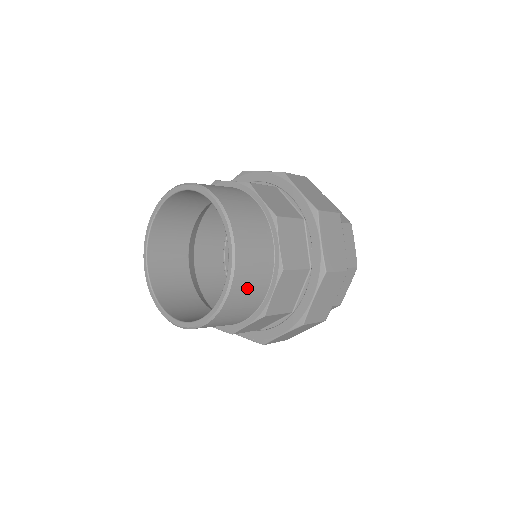
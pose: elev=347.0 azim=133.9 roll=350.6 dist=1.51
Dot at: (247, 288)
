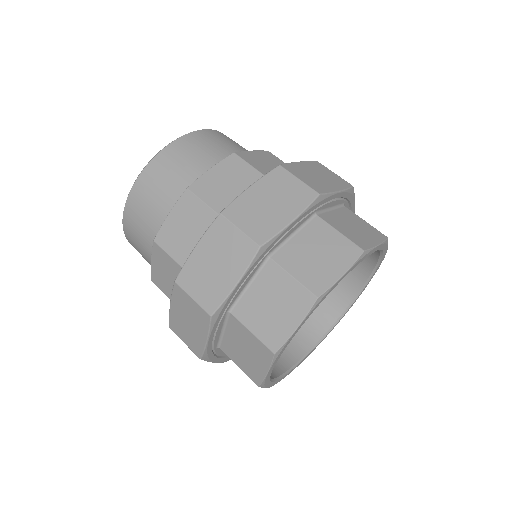
Dot at: (190, 153)
